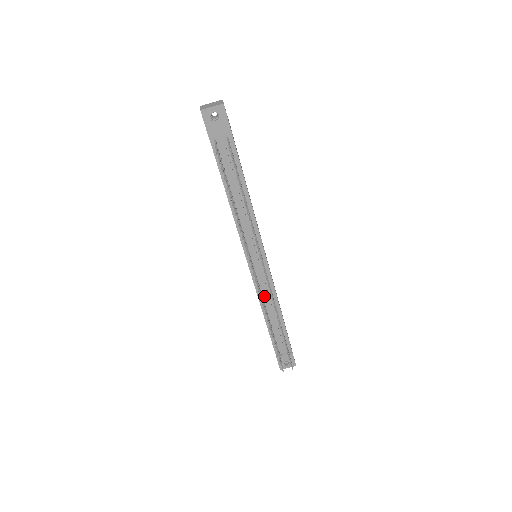
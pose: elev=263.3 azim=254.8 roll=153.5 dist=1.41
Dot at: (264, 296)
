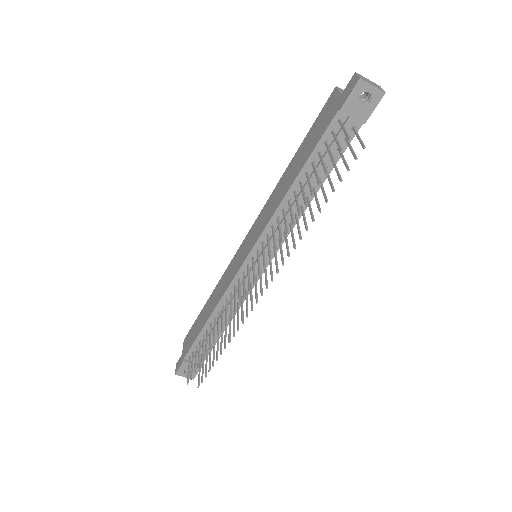
Dot at: (229, 299)
